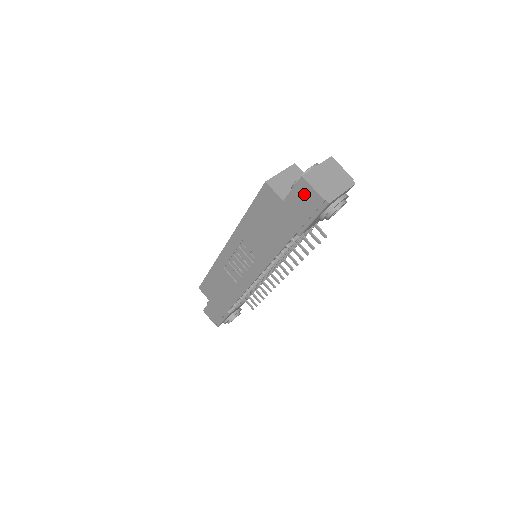
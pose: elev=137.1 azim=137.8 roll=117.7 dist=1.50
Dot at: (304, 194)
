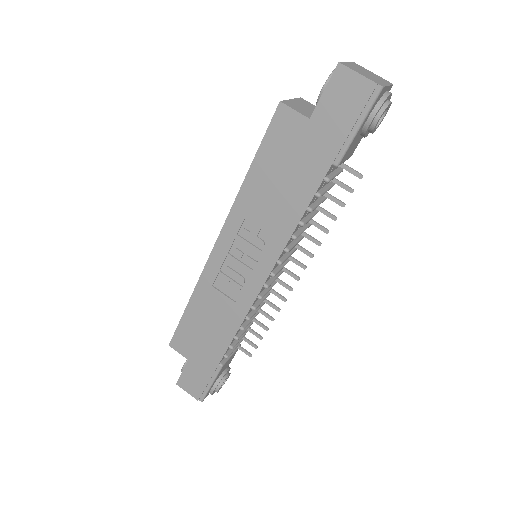
Dot at: (343, 90)
